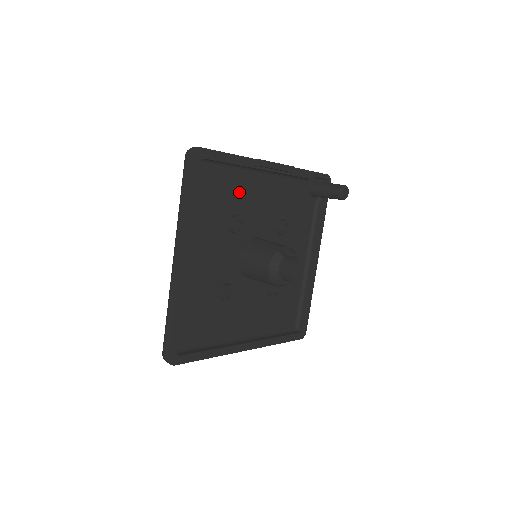
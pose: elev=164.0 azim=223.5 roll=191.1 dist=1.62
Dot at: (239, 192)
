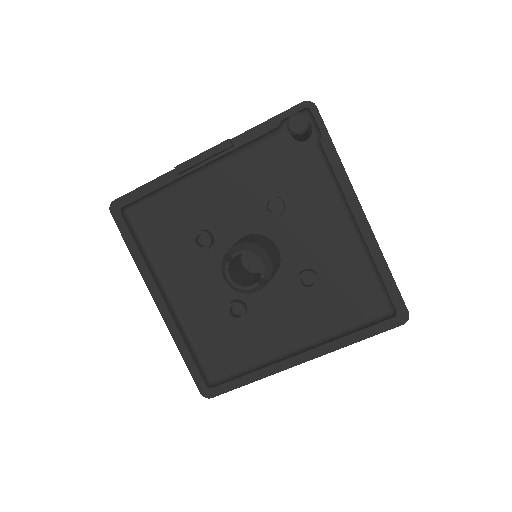
Dot at: (191, 206)
